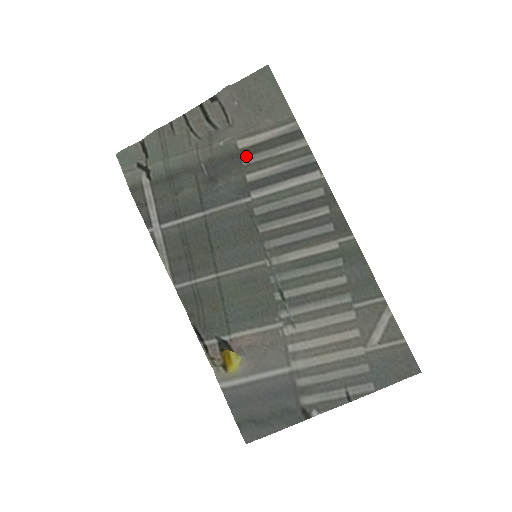
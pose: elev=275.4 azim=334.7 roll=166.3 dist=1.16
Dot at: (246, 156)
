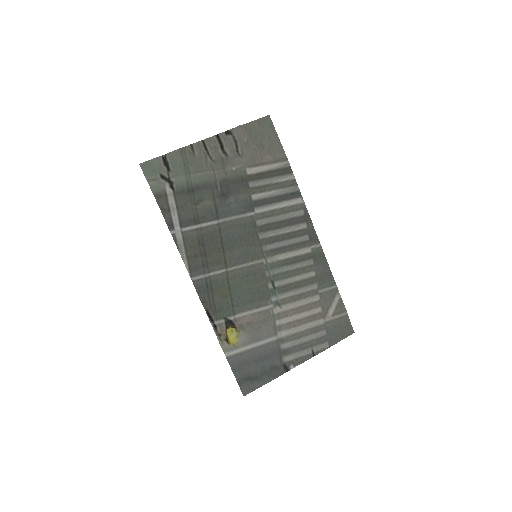
Dot at: (252, 181)
